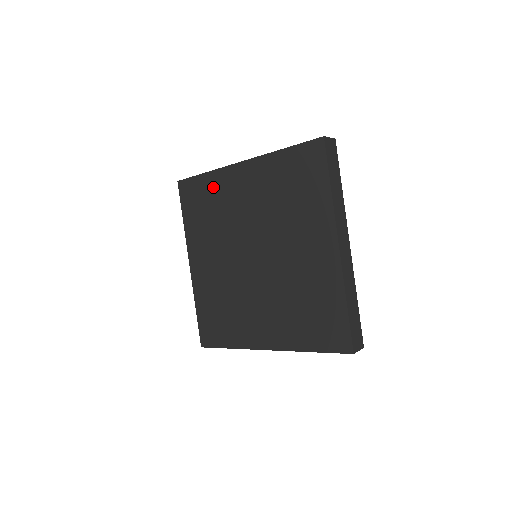
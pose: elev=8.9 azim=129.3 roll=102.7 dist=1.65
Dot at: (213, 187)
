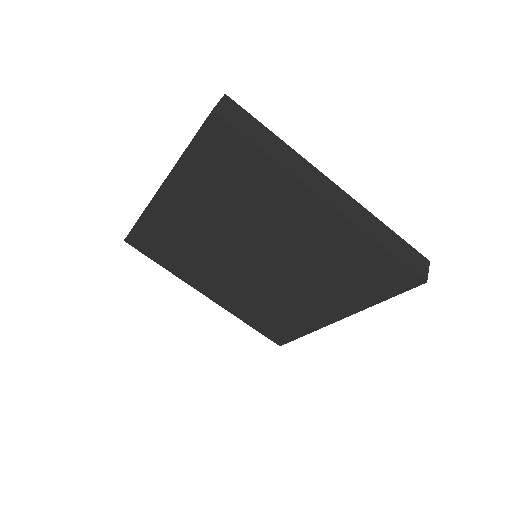
Dot at: (158, 226)
